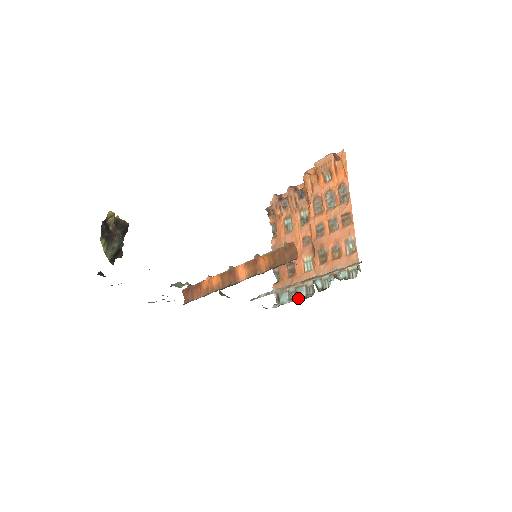
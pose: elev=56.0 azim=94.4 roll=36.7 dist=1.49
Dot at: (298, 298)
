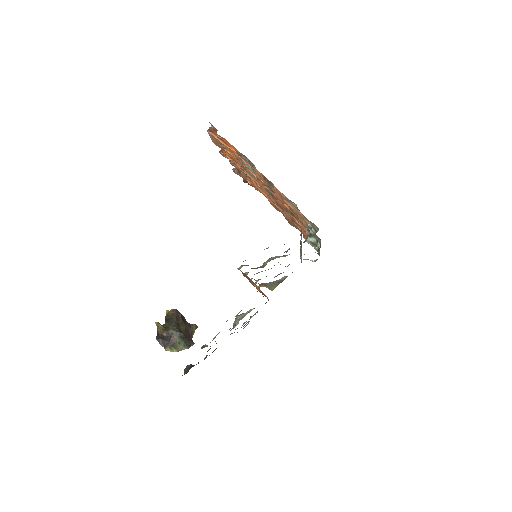
Dot at: occluded
